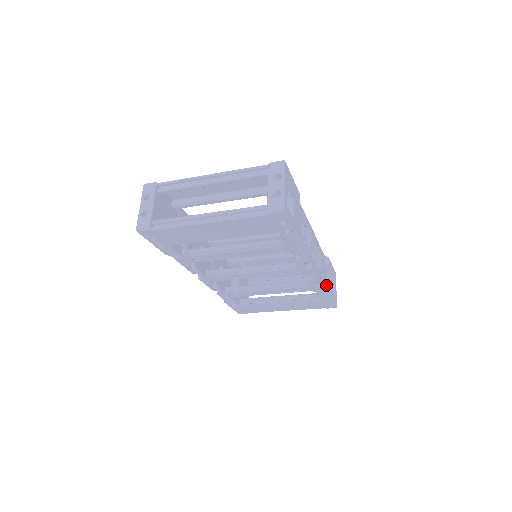
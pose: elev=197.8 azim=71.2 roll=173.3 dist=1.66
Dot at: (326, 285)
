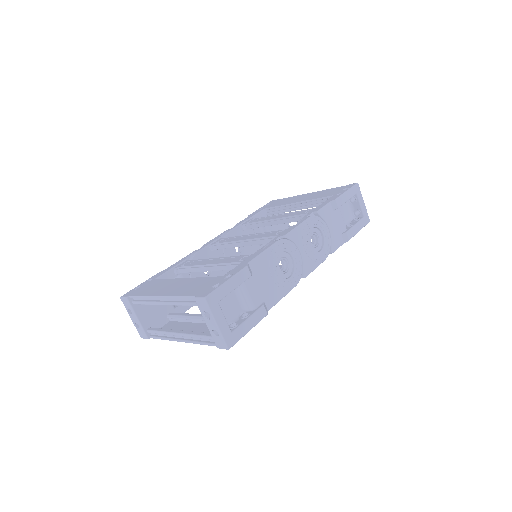
Dot at: (341, 234)
